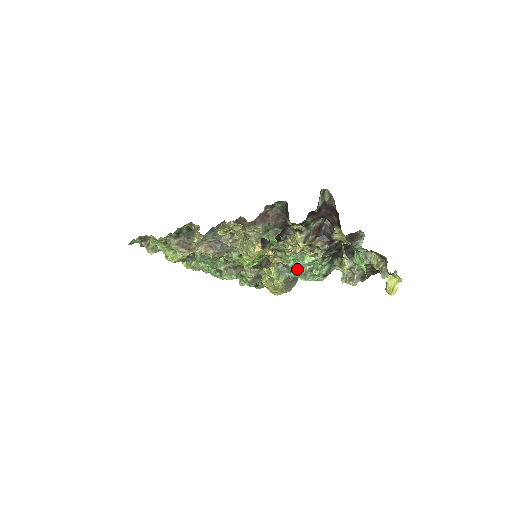
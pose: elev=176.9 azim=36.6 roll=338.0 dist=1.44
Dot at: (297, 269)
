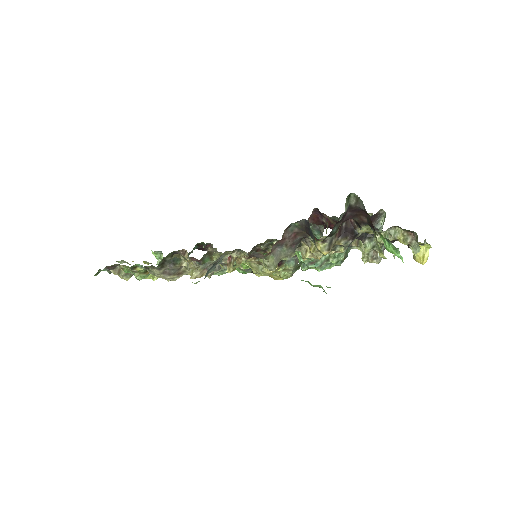
Dot at: (312, 263)
